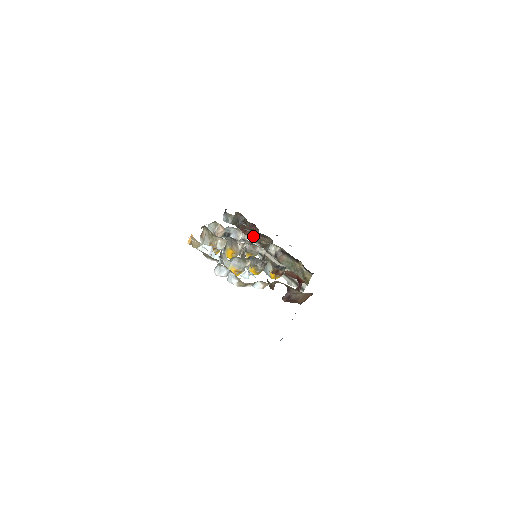
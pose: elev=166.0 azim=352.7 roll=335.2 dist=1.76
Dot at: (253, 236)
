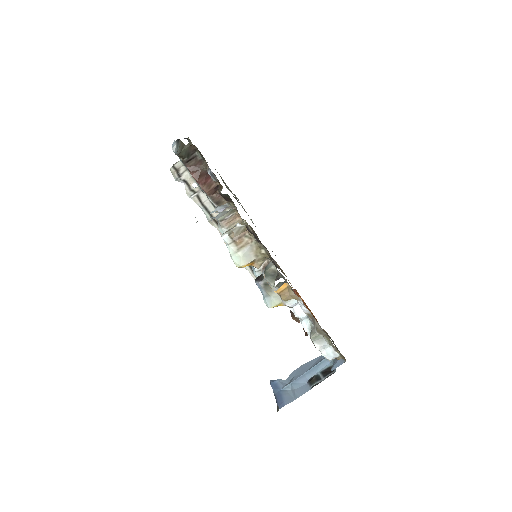
Dot at: (209, 189)
